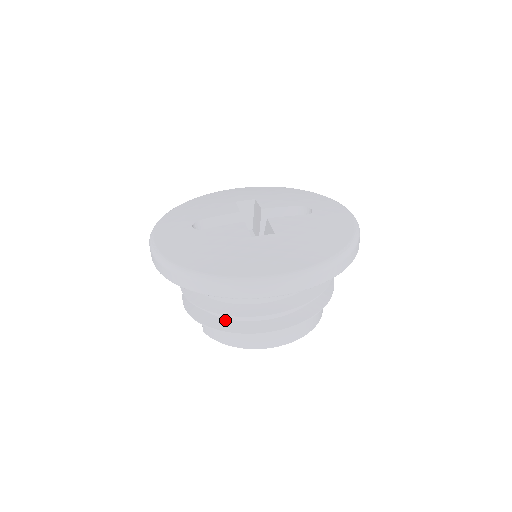
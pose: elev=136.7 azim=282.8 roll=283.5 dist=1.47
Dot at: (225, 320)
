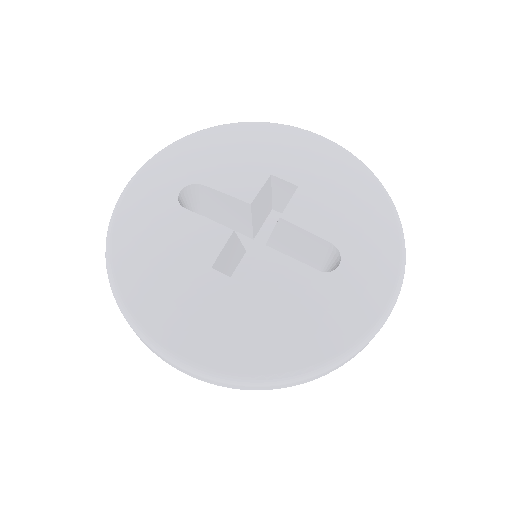
Dot at: occluded
